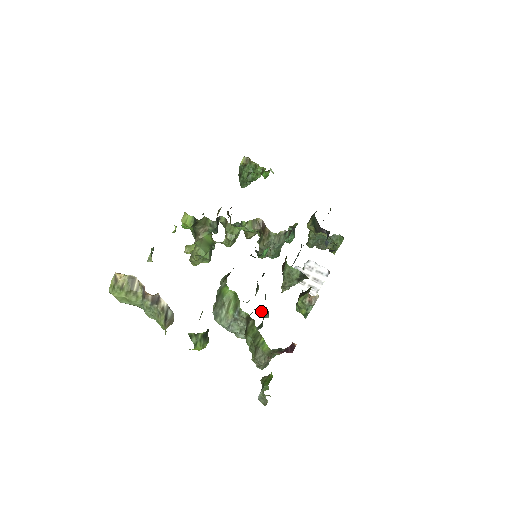
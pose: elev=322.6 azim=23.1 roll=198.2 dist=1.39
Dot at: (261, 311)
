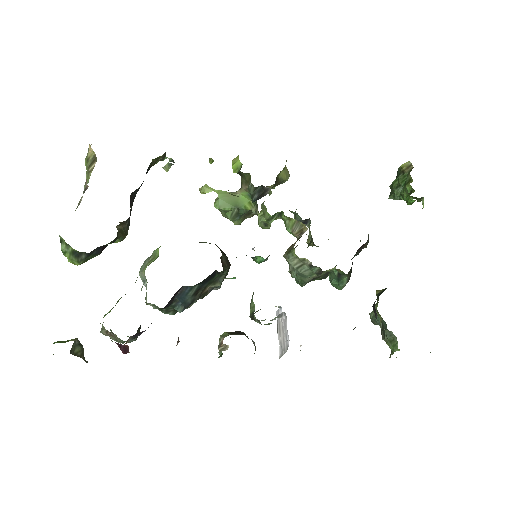
Dot at: (191, 303)
